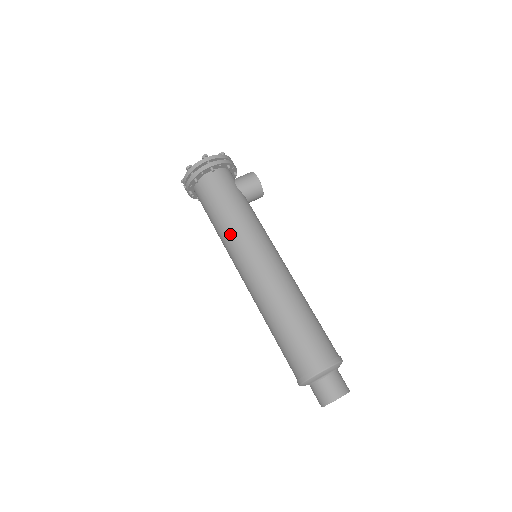
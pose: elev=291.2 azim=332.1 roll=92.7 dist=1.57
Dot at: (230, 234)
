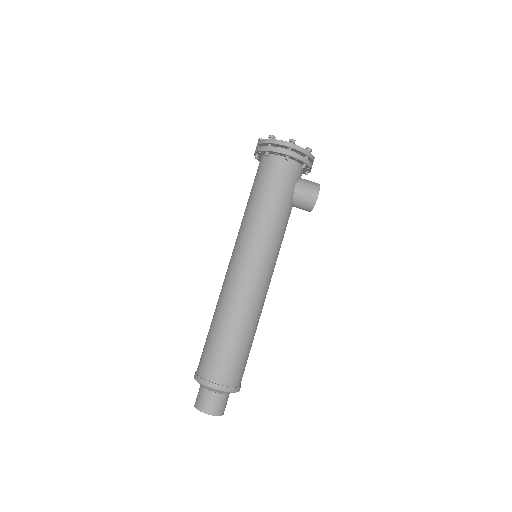
Dot at: (250, 224)
